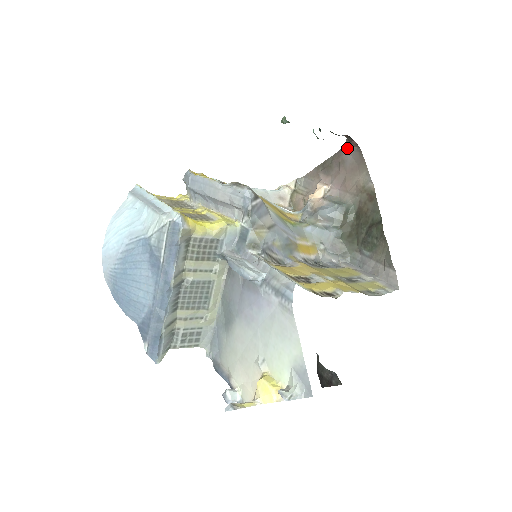
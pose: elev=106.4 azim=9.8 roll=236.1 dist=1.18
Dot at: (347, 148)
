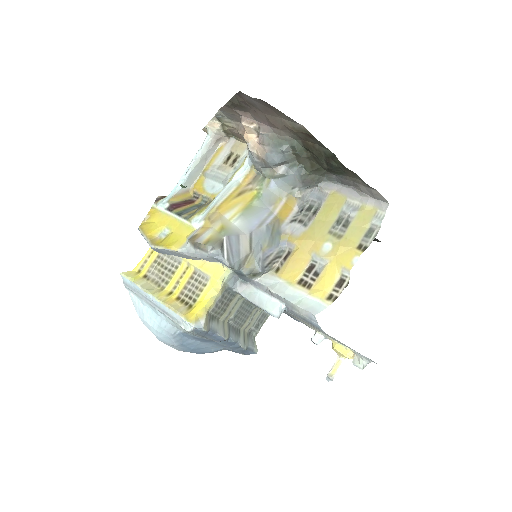
Dot at: (245, 96)
